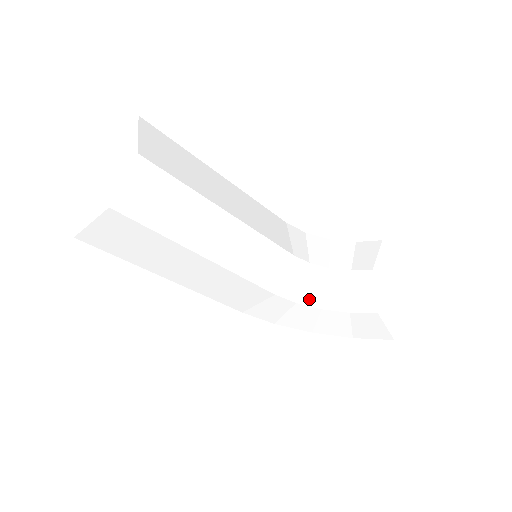
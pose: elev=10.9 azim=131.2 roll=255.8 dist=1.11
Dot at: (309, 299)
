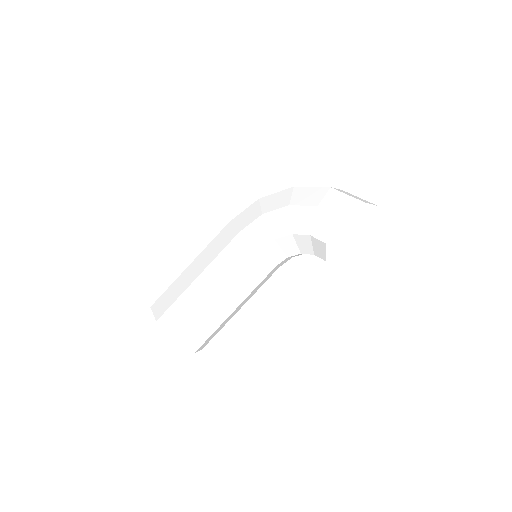
Dot at: occluded
